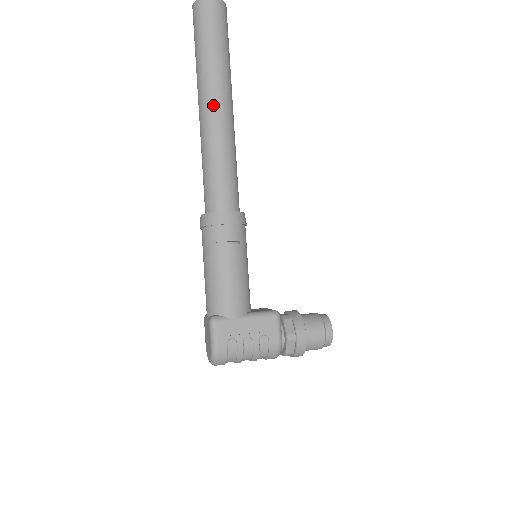
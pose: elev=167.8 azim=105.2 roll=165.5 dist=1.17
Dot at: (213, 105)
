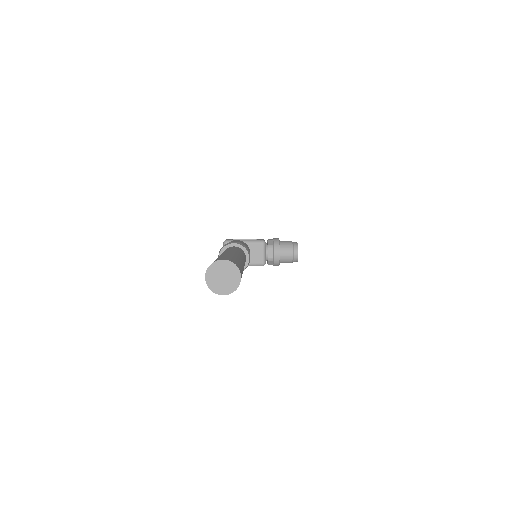
Dot at: occluded
